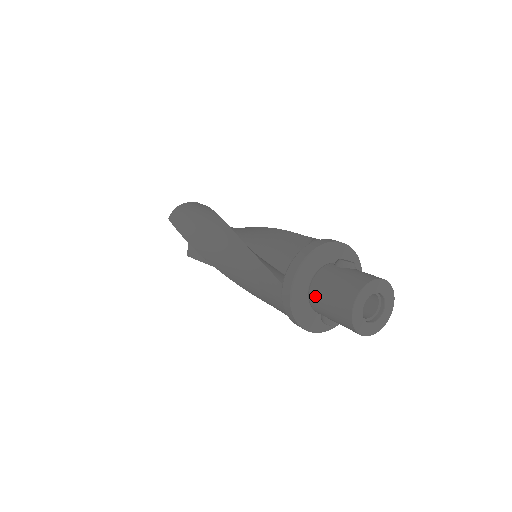
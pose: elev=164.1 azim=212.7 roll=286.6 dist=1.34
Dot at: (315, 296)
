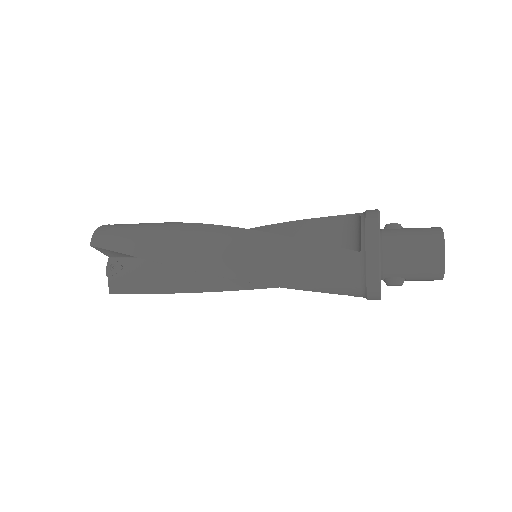
Dot at: (392, 256)
